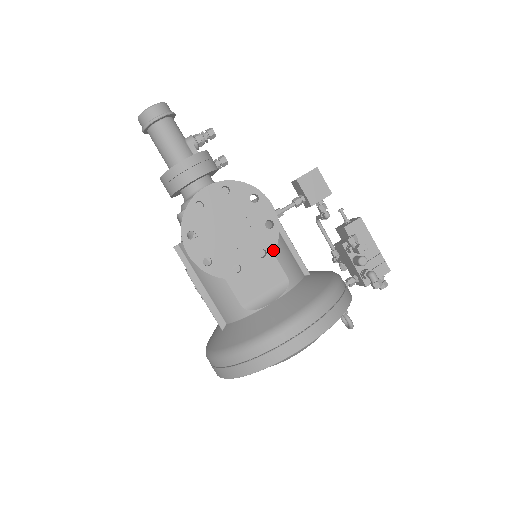
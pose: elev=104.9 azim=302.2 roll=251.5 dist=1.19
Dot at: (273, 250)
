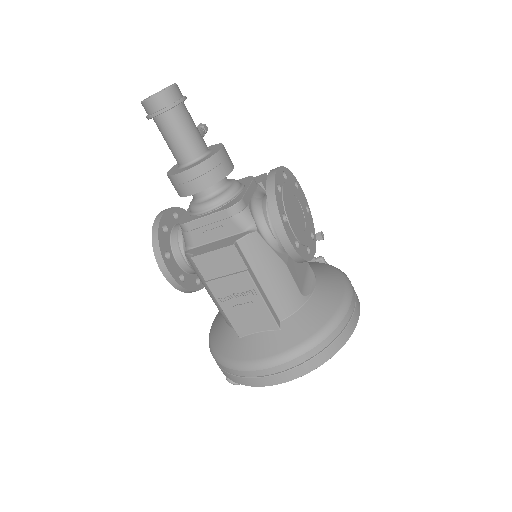
Dot at: (314, 232)
